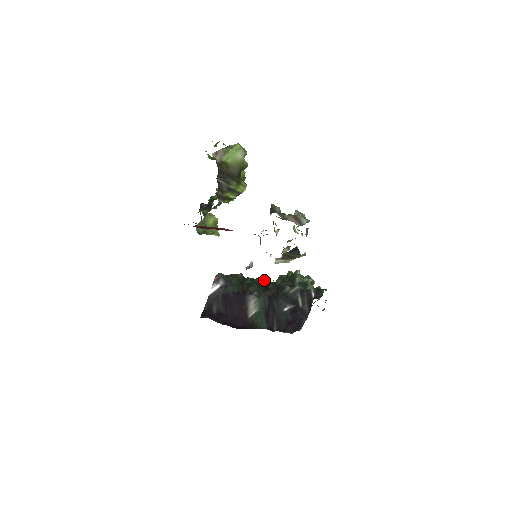
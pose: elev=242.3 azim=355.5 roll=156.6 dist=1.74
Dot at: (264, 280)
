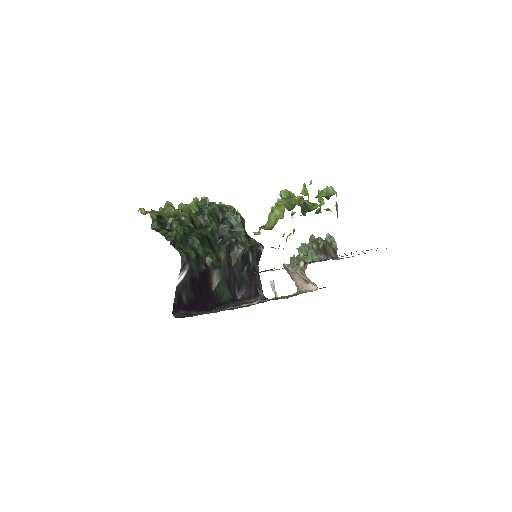
Dot at: (191, 220)
